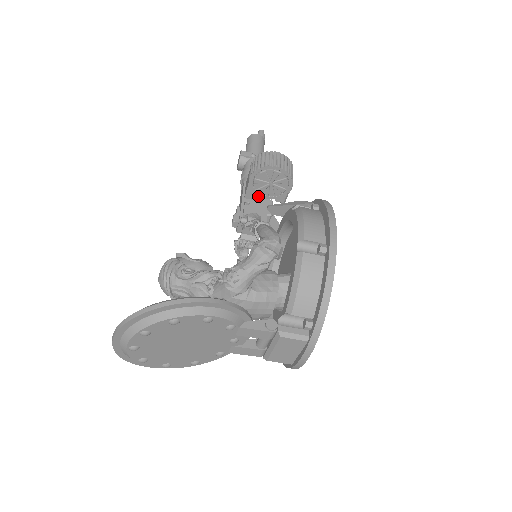
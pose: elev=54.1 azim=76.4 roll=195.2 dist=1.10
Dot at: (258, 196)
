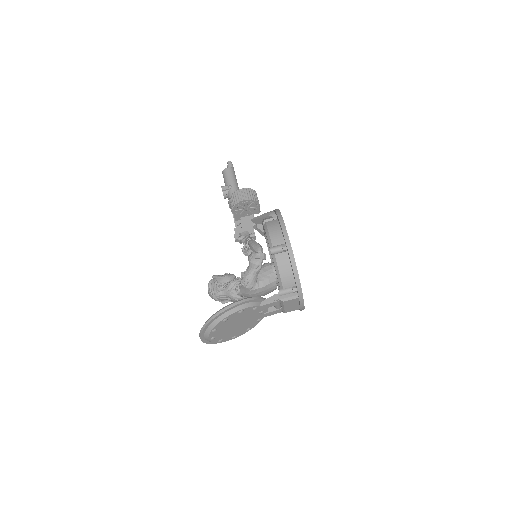
Dot at: occluded
